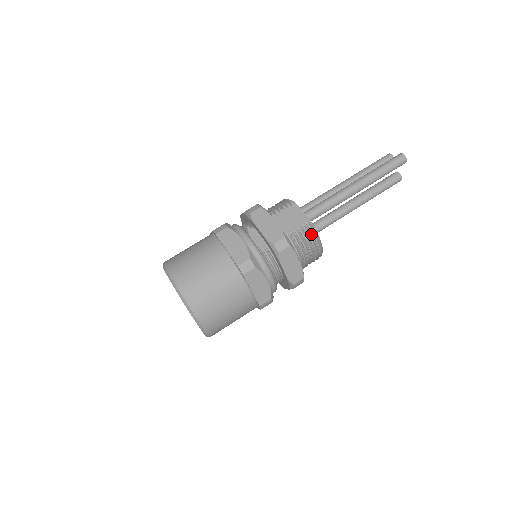
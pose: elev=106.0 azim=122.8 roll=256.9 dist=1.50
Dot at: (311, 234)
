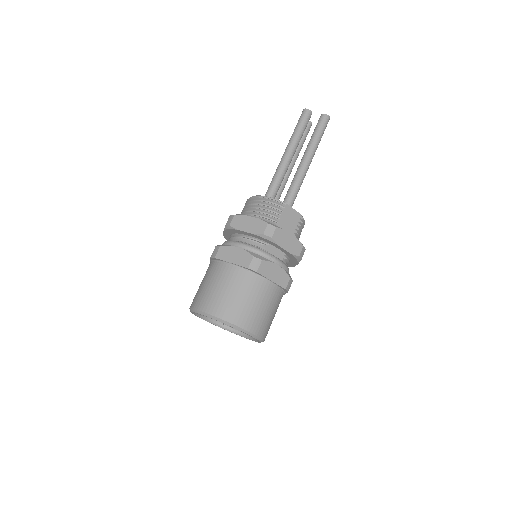
Dot at: occluded
